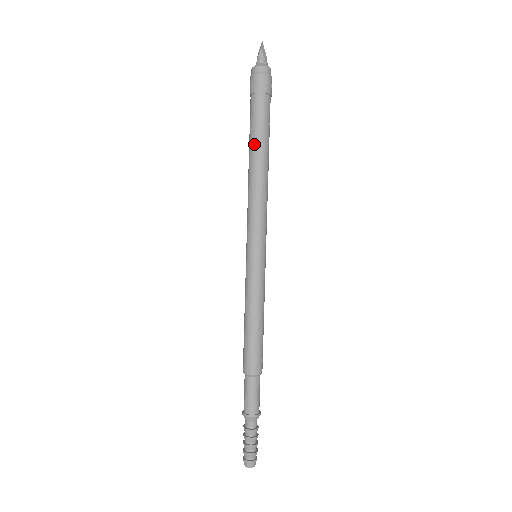
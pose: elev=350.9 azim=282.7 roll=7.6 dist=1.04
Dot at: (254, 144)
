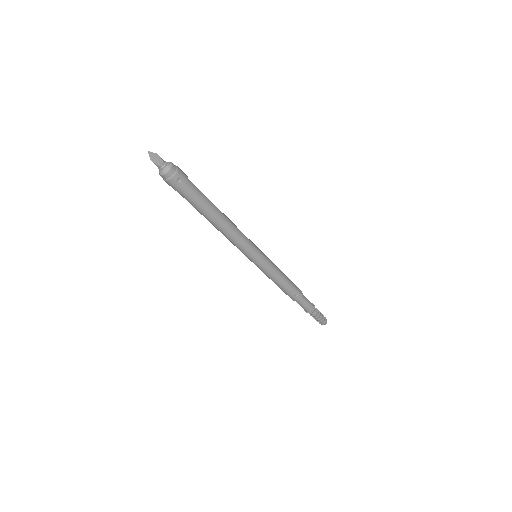
Dot at: (201, 214)
